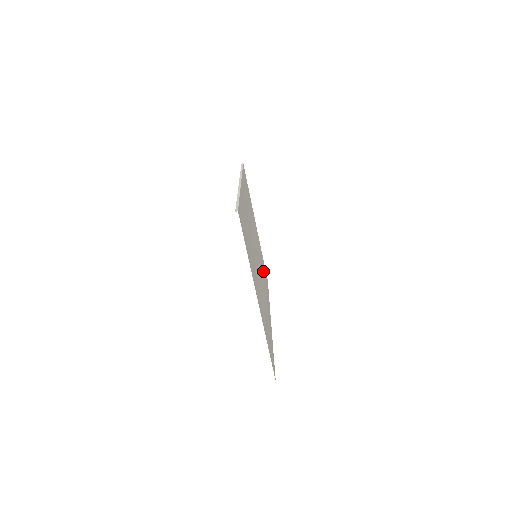
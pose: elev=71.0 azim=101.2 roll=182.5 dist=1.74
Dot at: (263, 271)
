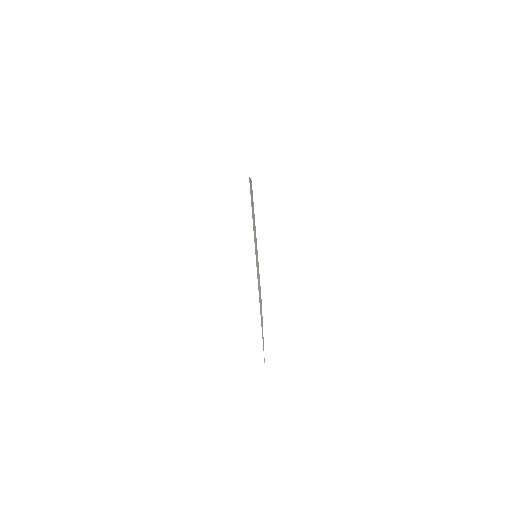
Dot at: occluded
